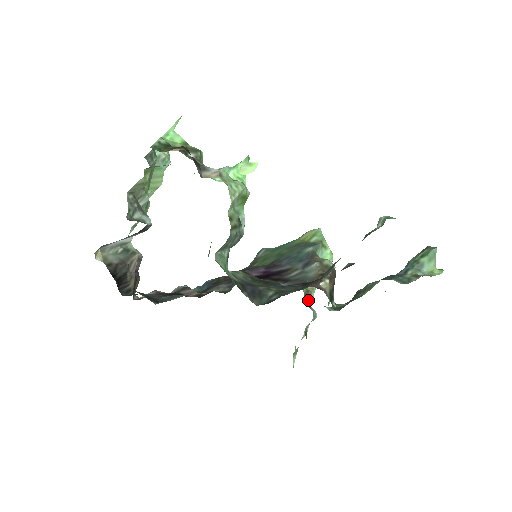
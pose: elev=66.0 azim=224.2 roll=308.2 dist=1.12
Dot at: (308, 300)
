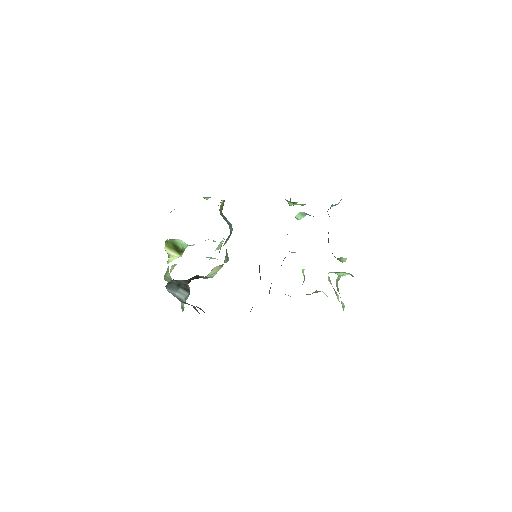
Dot at: occluded
